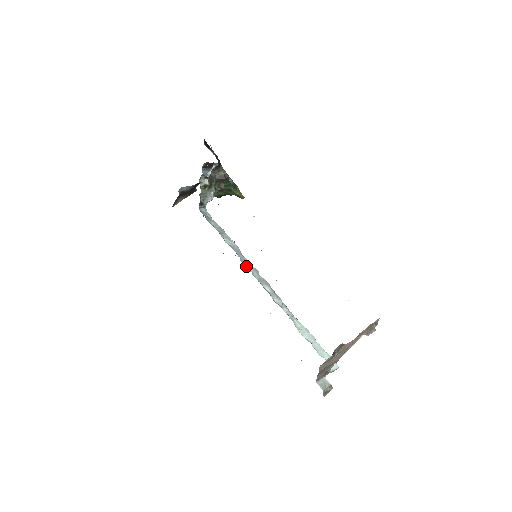
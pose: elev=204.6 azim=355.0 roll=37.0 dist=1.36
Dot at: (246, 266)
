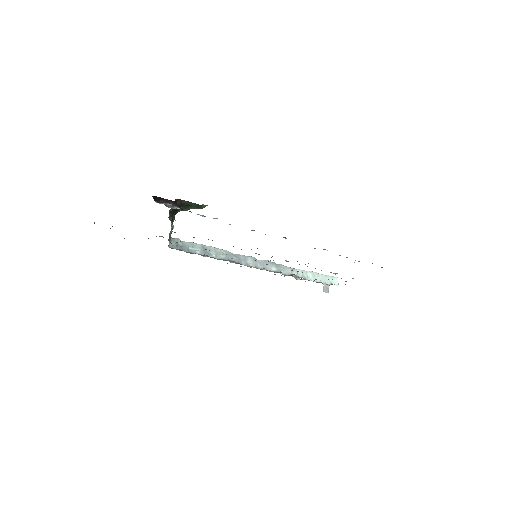
Dot at: (248, 265)
